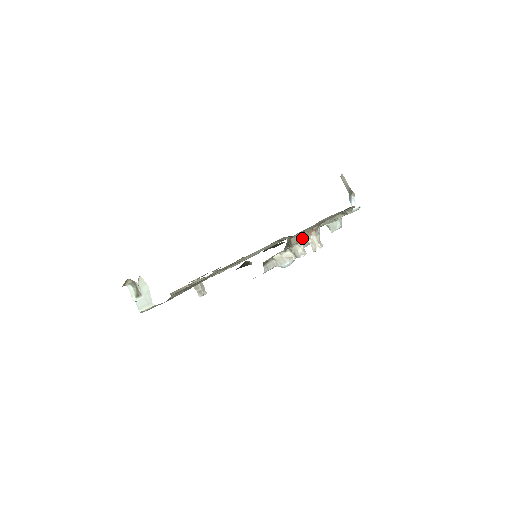
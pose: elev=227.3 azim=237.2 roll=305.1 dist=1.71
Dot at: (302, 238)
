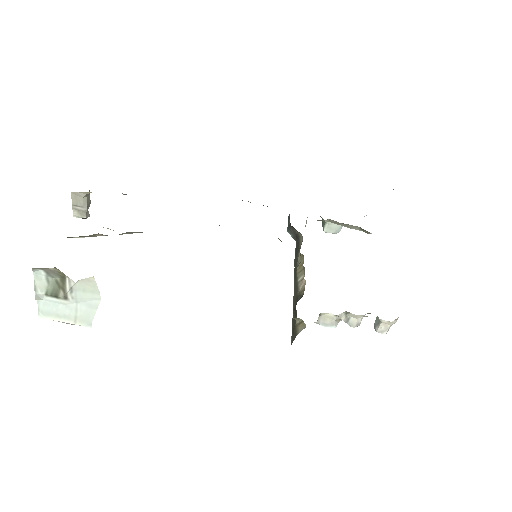
Dot at: occluded
